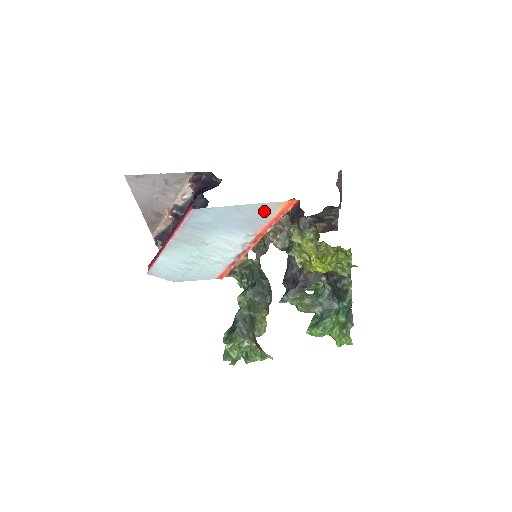
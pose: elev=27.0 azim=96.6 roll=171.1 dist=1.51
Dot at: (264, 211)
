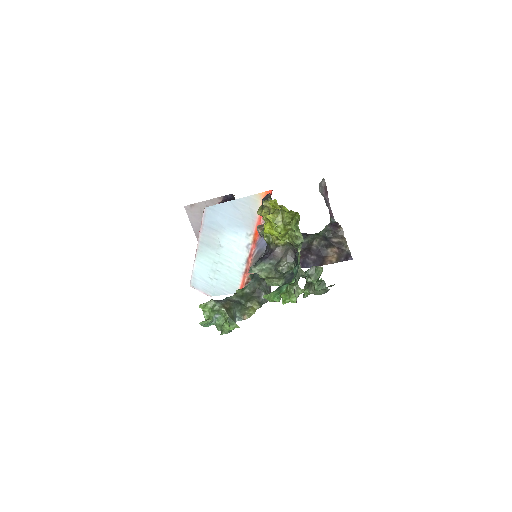
Dot at: (251, 205)
